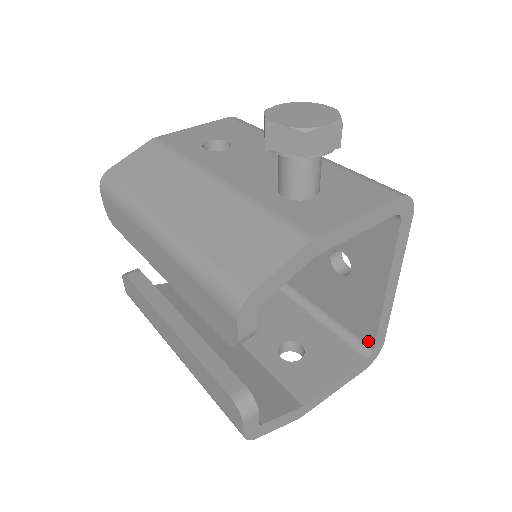
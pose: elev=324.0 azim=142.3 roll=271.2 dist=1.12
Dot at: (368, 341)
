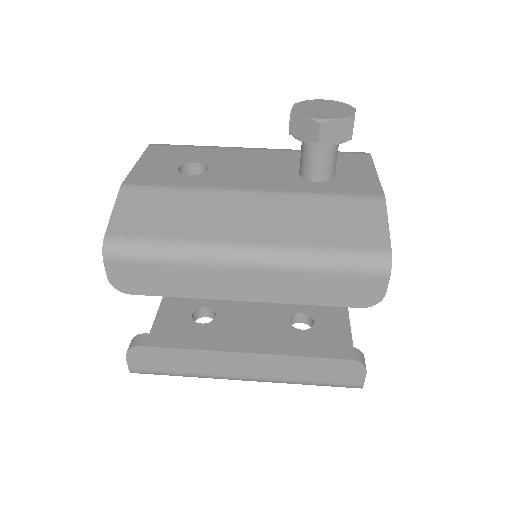
Dot at: occluded
